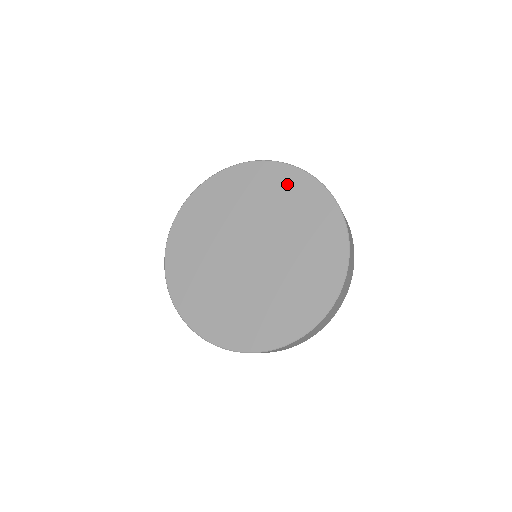
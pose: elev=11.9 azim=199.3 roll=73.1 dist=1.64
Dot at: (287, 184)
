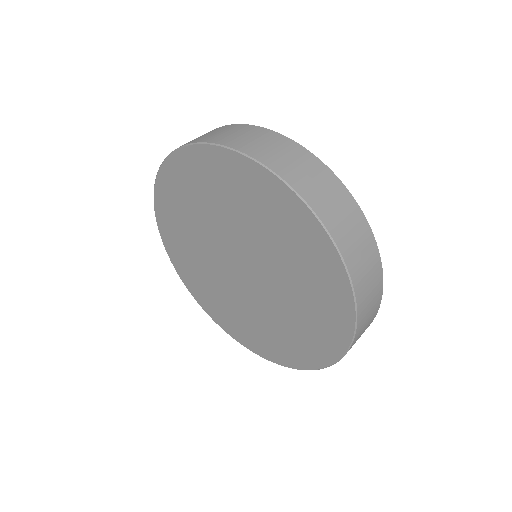
Dot at: (291, 222)
